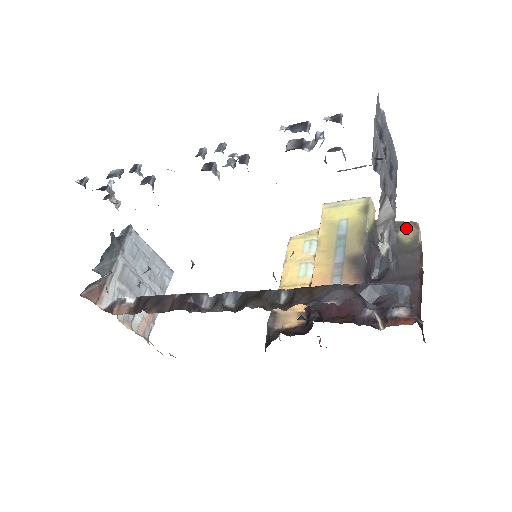
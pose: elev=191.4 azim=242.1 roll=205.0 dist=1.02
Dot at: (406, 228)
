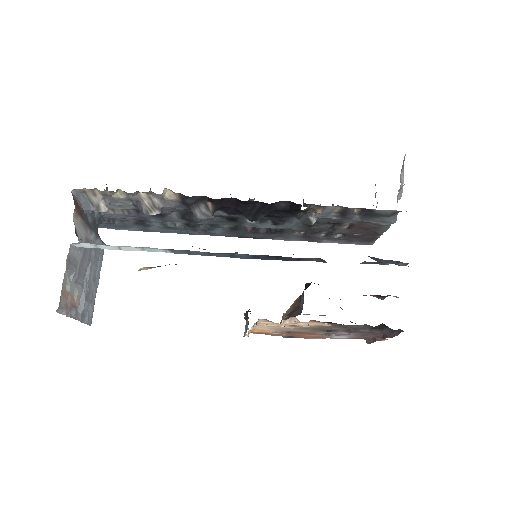
Dot at: occluded
